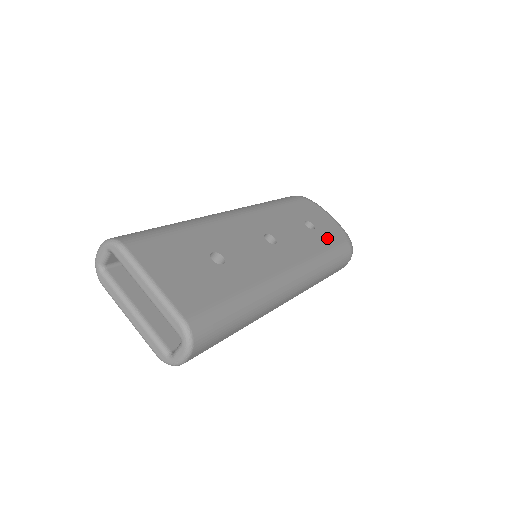
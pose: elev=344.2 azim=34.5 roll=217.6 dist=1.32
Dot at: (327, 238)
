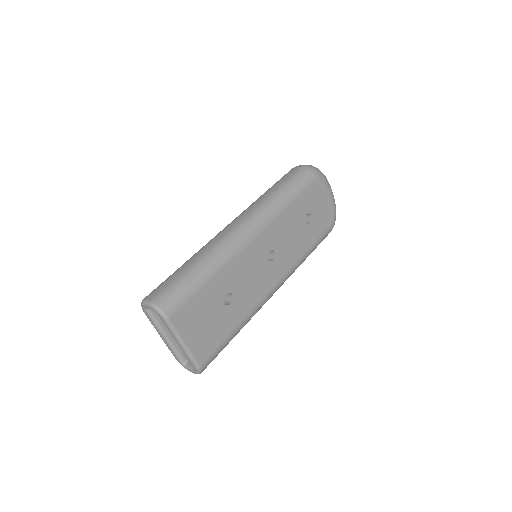
Dot at: (317, 230)
